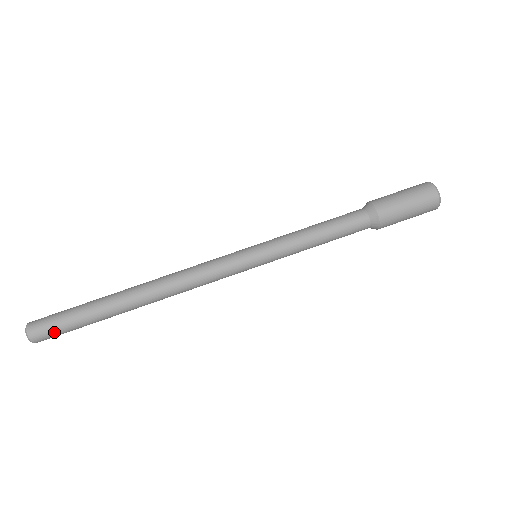
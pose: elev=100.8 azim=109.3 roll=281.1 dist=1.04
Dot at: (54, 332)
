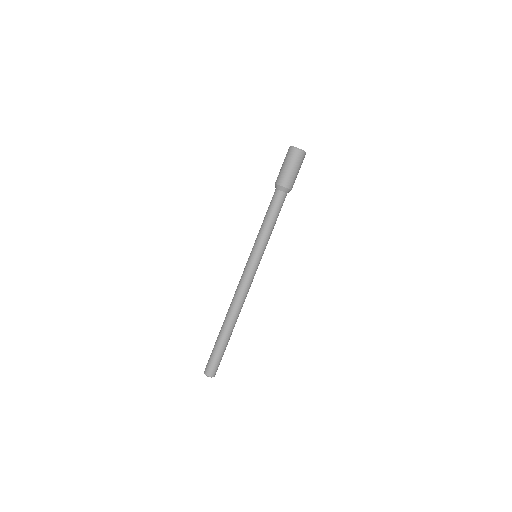
Dot at: (219, 364)
